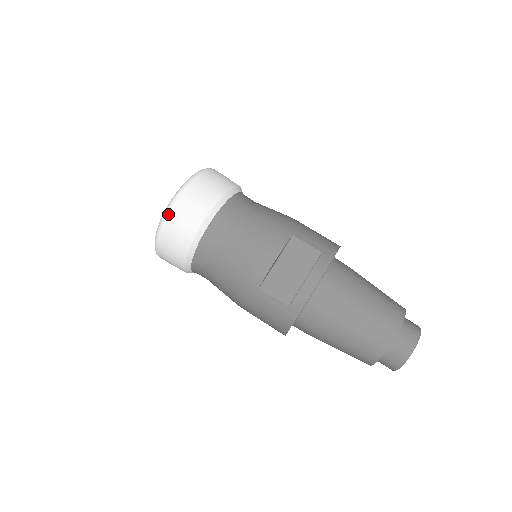
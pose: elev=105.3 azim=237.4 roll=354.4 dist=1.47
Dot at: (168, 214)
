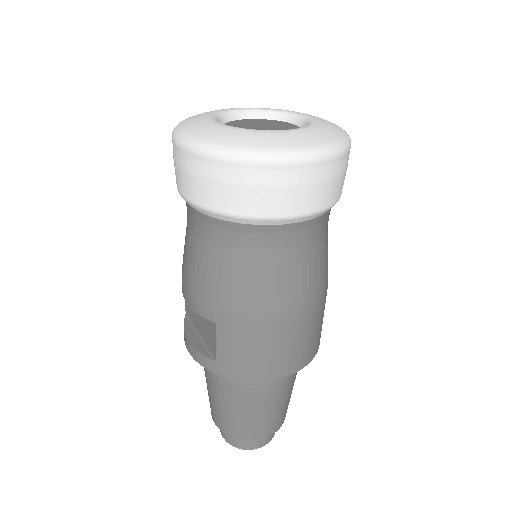
Dot at: (172, 137)
